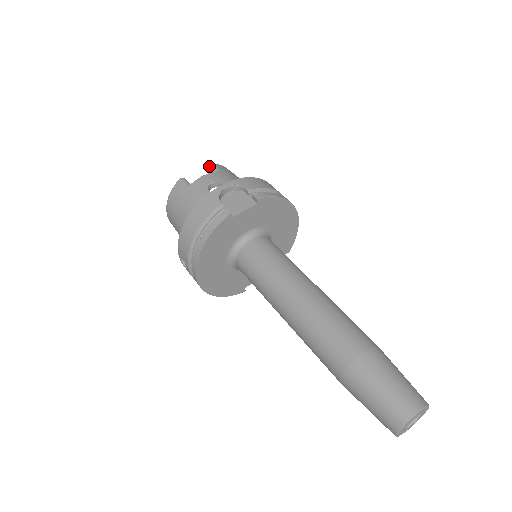
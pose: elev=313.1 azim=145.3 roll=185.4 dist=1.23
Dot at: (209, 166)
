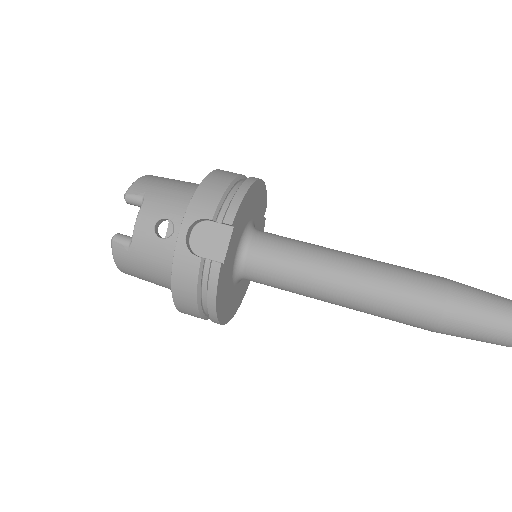
Dot at: (126, 199)
